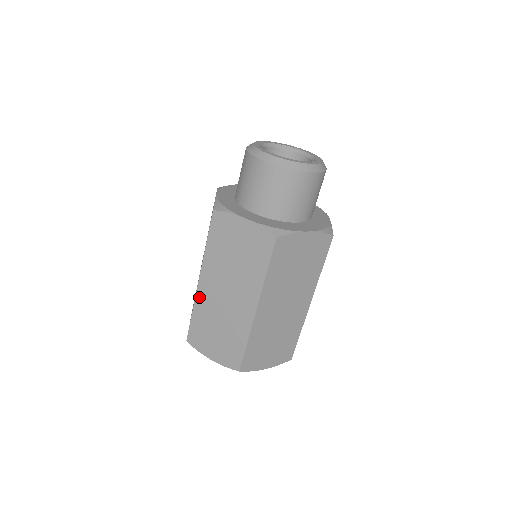
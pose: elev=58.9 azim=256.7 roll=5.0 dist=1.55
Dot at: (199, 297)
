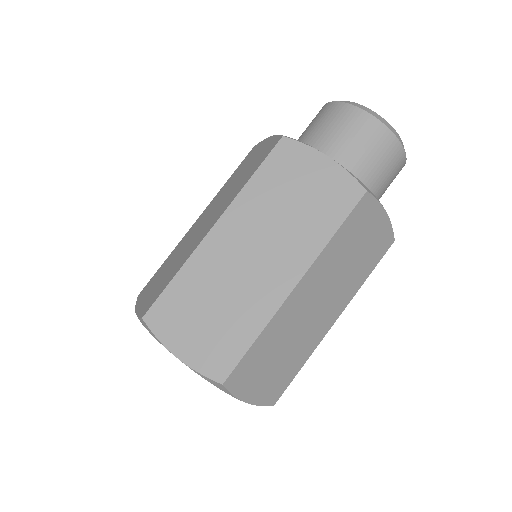
Dot at: (202, 250)
